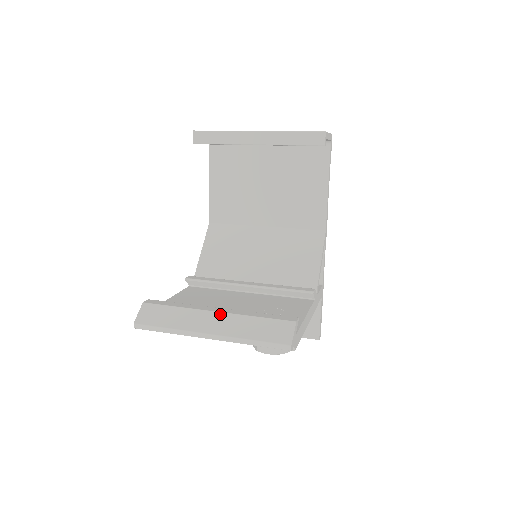
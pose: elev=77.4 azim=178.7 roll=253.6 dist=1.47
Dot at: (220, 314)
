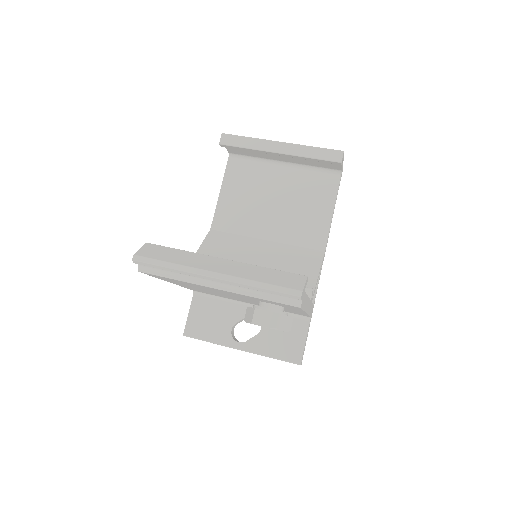
Dot at: (228, 261)
